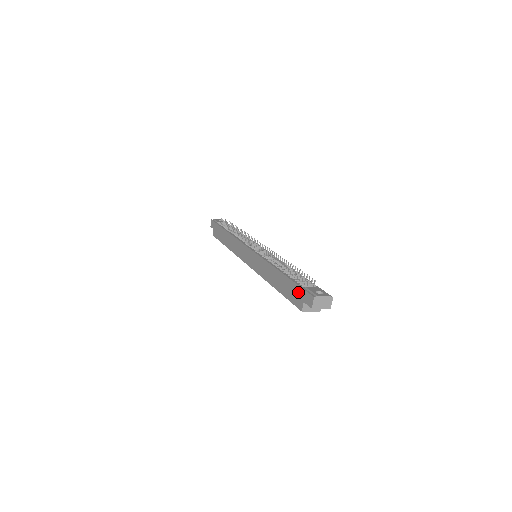
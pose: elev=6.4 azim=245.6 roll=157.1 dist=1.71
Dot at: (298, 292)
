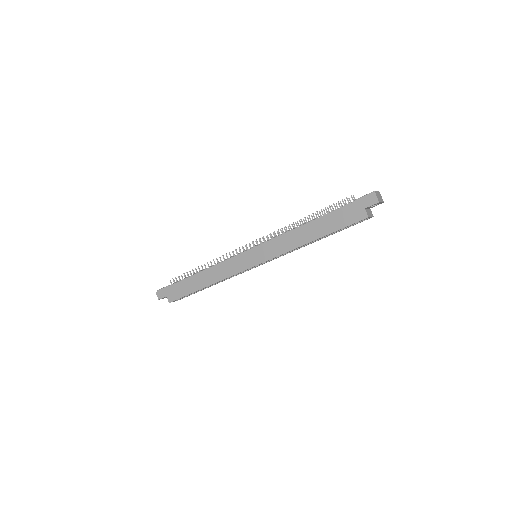
Dot at: (351, 209)
